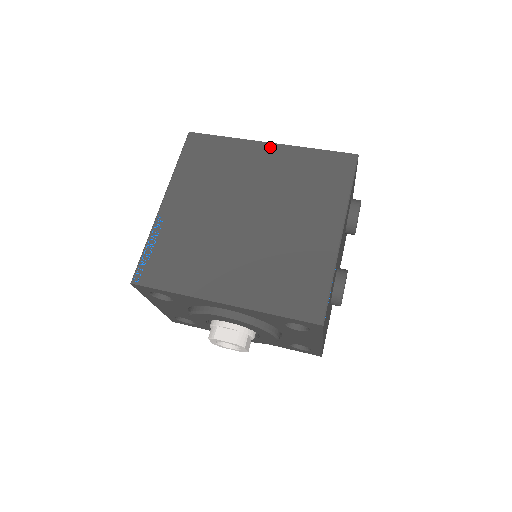
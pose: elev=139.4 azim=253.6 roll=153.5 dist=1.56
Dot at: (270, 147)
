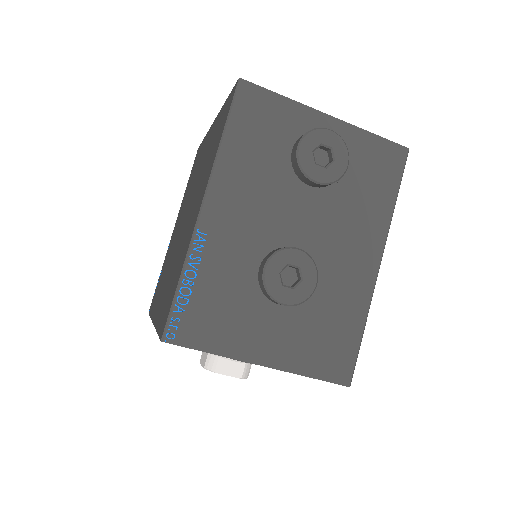
Dot at: (212, 127)
